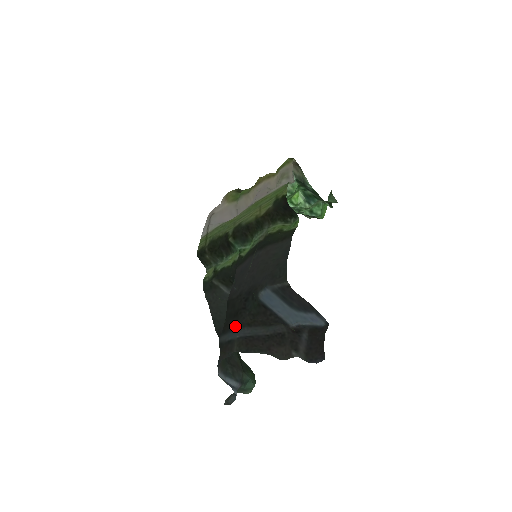
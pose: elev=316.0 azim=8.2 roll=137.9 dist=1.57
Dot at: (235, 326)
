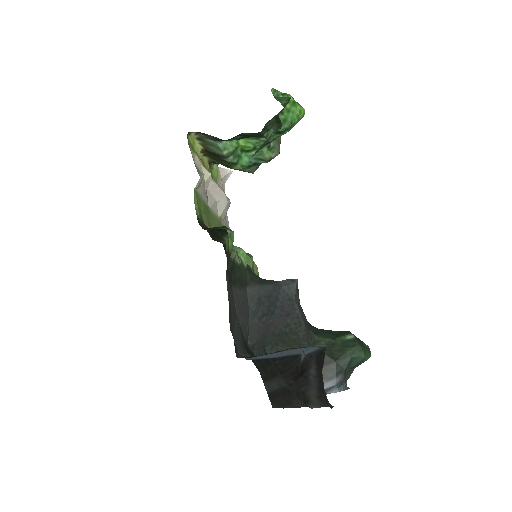
Dot at: occluded
